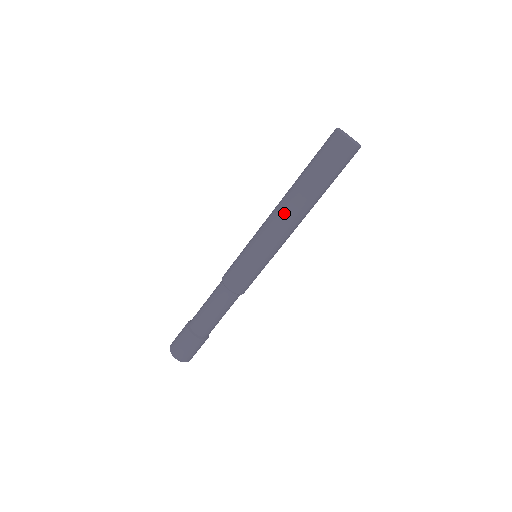
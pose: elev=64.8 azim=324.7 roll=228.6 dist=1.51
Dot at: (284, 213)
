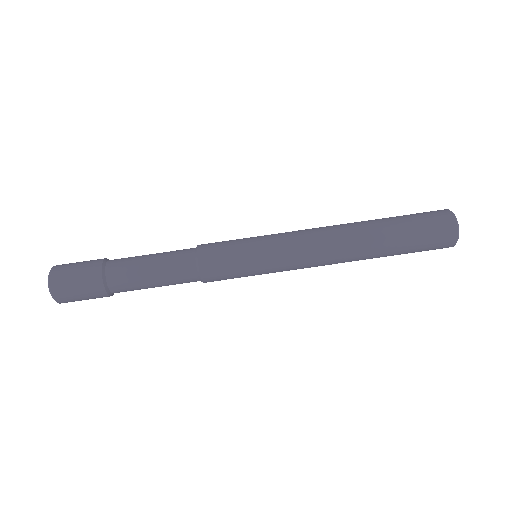
Dot at: (330, 226)
